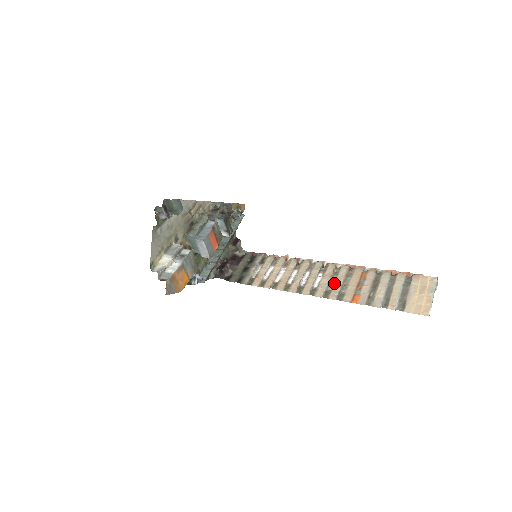
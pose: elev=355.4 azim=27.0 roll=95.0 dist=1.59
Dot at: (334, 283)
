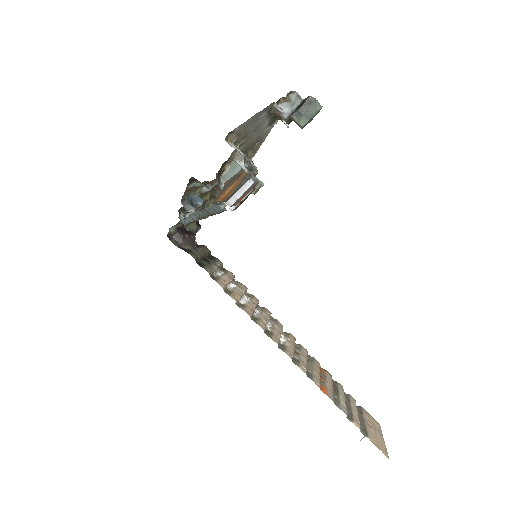
Dot at: (300, 355)
